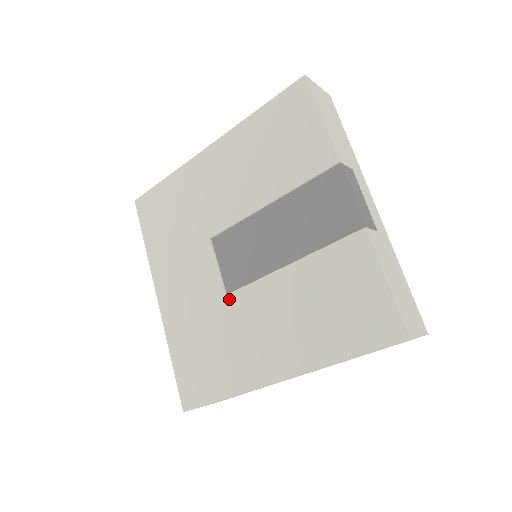
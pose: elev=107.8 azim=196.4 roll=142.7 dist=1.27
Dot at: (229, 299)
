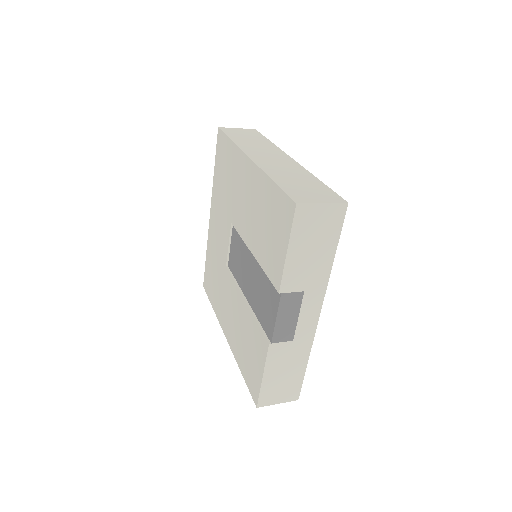
Dot at: (226, 271)
